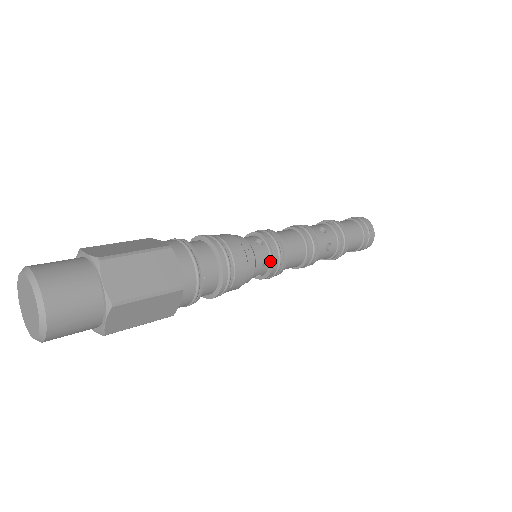
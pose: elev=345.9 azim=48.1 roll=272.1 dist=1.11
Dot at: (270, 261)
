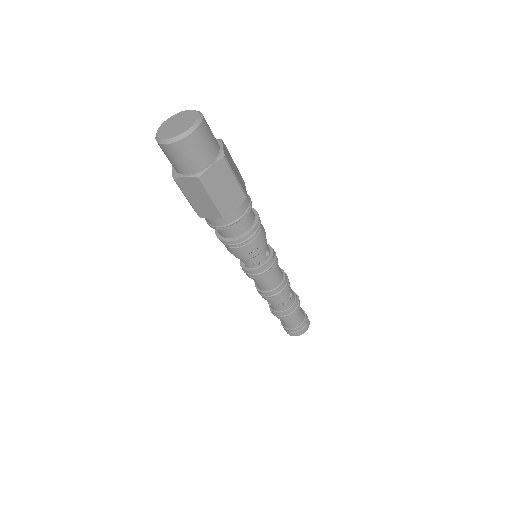
Dot at: occluded
